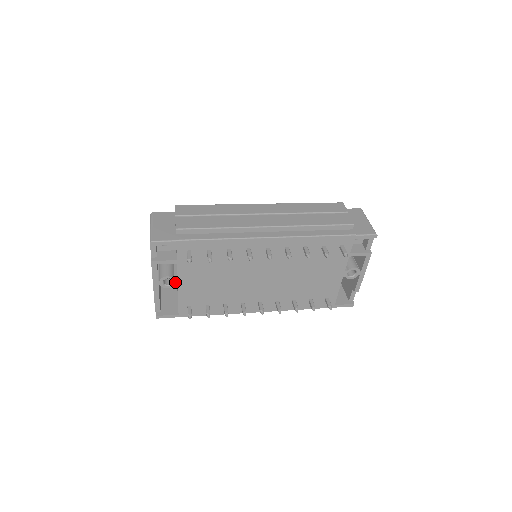
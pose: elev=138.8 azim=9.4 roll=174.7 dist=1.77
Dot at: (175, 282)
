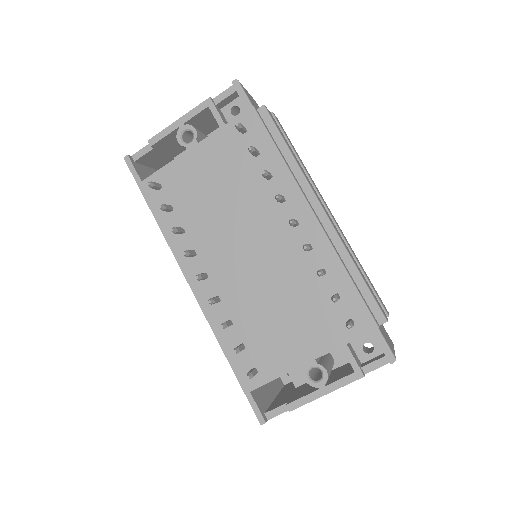
Dot at: (191, 144)
